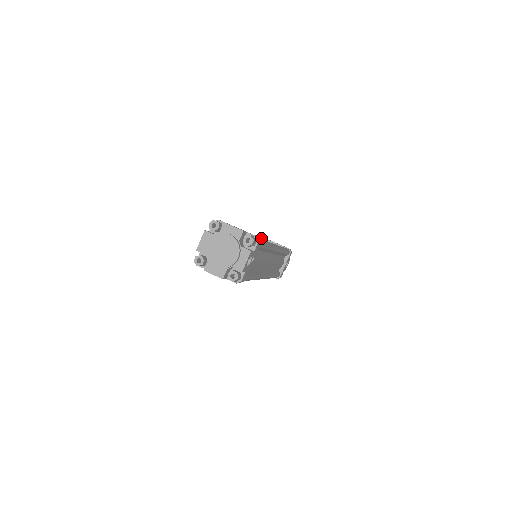
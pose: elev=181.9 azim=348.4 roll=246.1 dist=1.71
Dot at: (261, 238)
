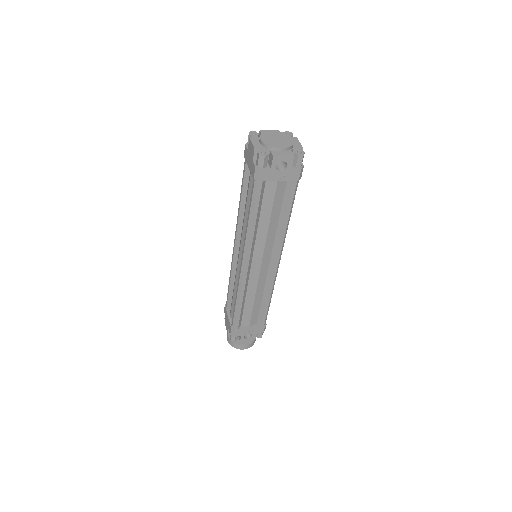
Dot at: occluded
